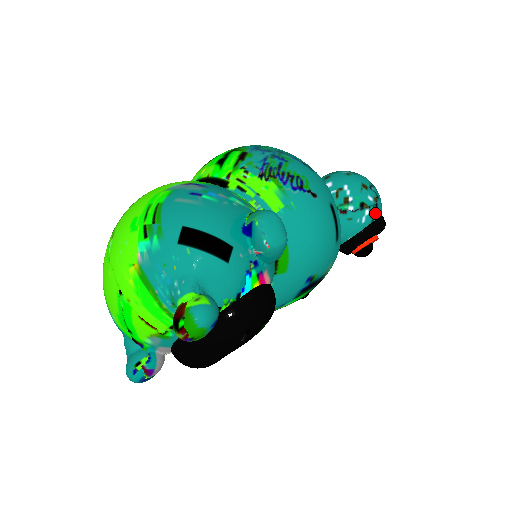
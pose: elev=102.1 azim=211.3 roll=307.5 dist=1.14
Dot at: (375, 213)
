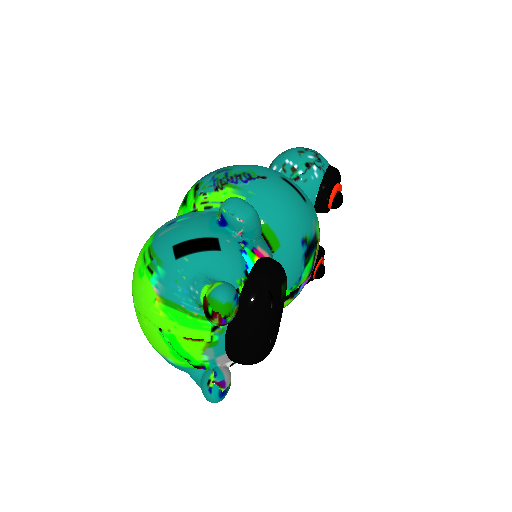
Dot at: (322, 165)
